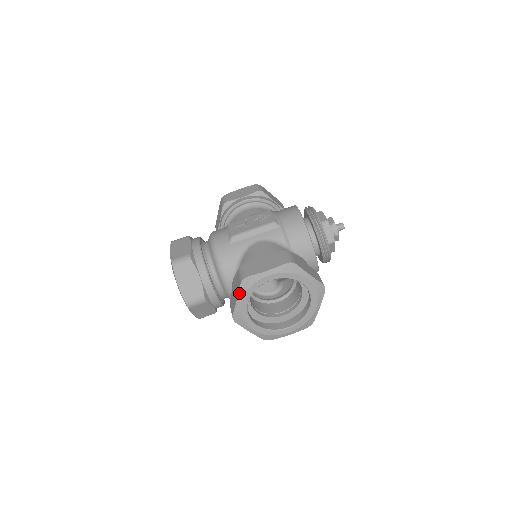
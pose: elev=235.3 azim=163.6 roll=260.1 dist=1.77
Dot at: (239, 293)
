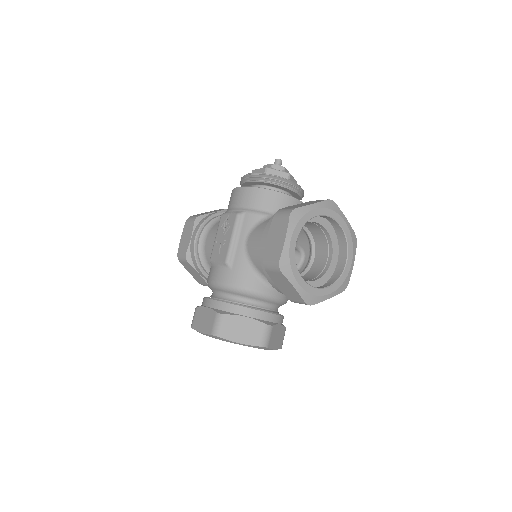
Dot at: (289, 280)
